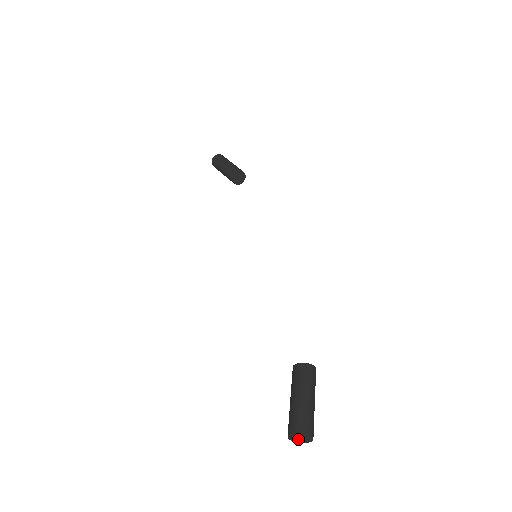
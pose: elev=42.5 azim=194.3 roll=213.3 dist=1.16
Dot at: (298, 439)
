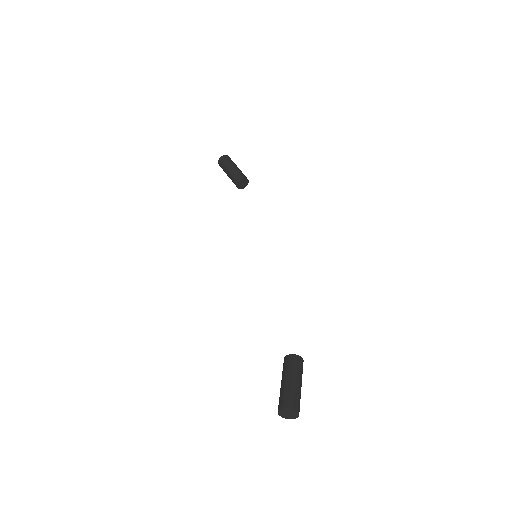
Dot at: (285, 414)
